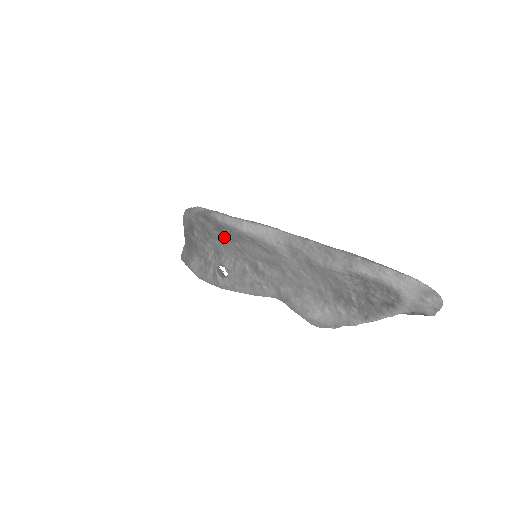
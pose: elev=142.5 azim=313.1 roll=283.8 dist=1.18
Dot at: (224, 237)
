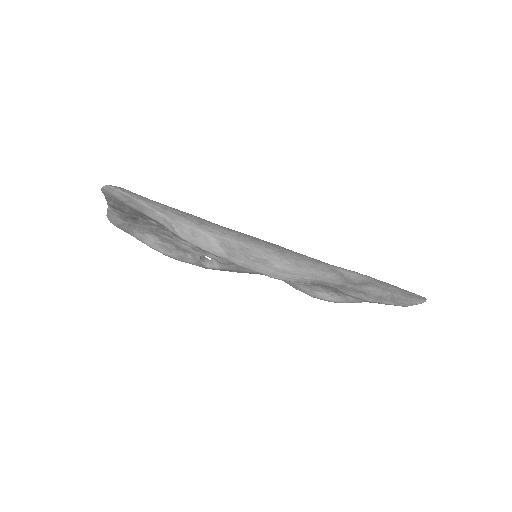
Dot at: occluded
